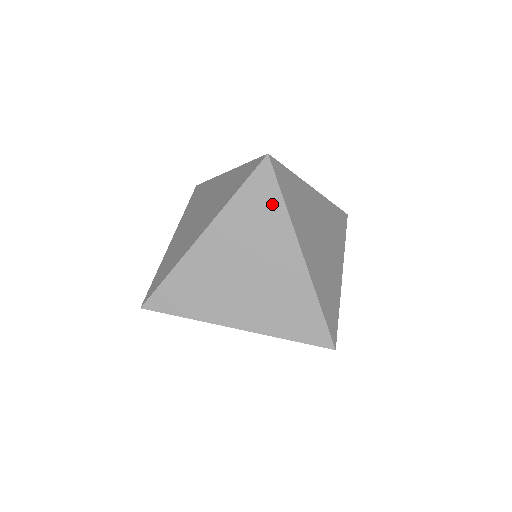
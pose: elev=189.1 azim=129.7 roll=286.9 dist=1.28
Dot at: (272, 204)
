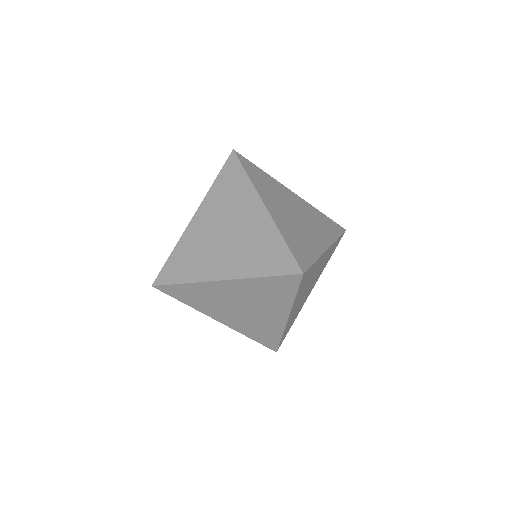
Dot at: (239, 179)
